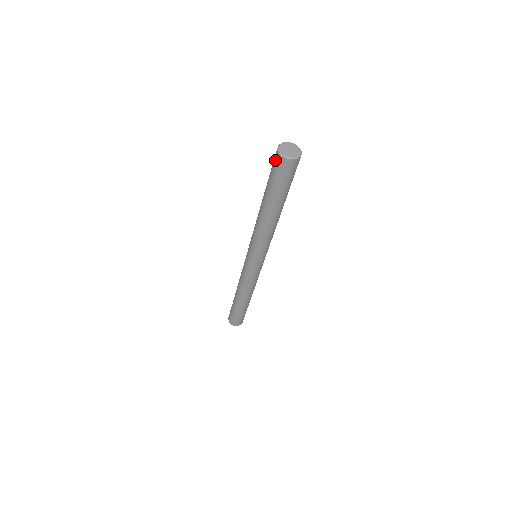
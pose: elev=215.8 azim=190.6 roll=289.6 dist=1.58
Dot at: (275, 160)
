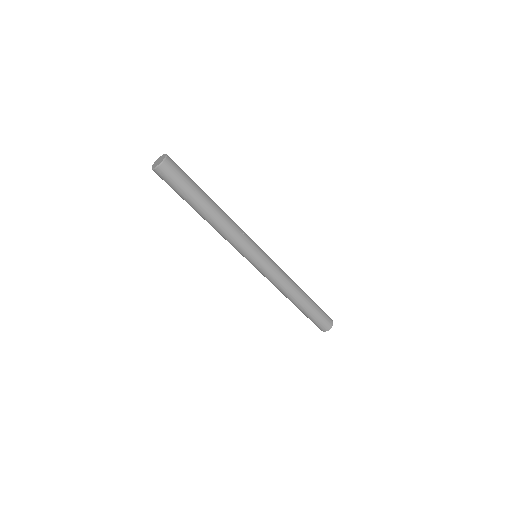
Dot at: occluded
